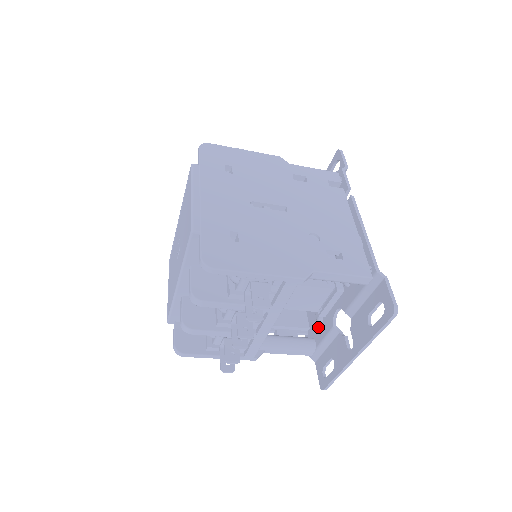
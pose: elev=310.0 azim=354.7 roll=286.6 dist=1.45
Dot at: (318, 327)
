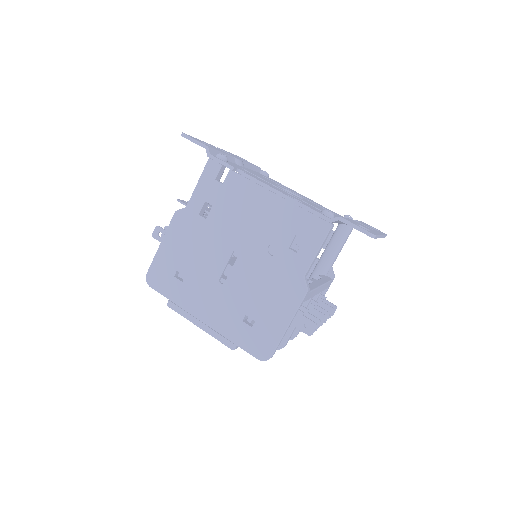
Dot at: occluded
